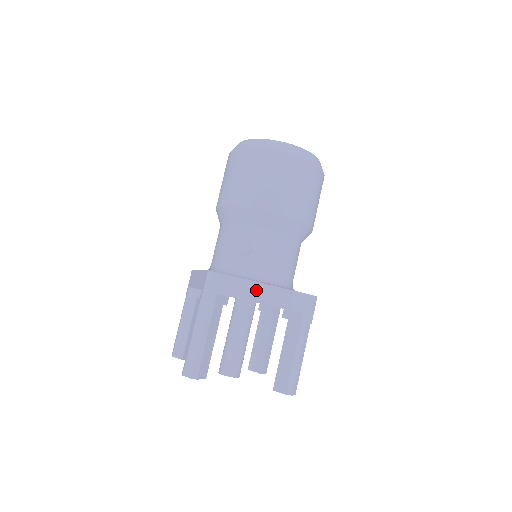
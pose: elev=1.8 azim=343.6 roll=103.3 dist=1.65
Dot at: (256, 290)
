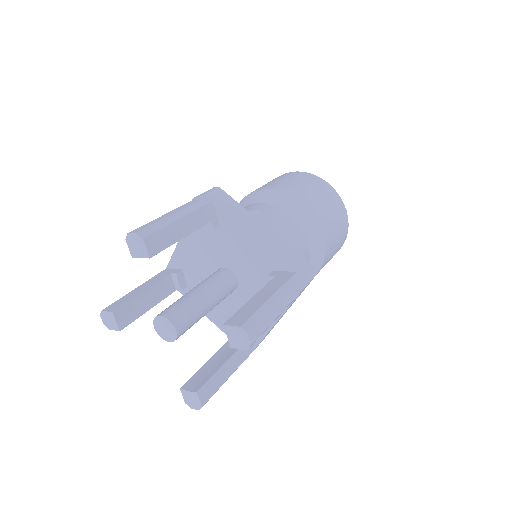
Dot at: (254, 223)
